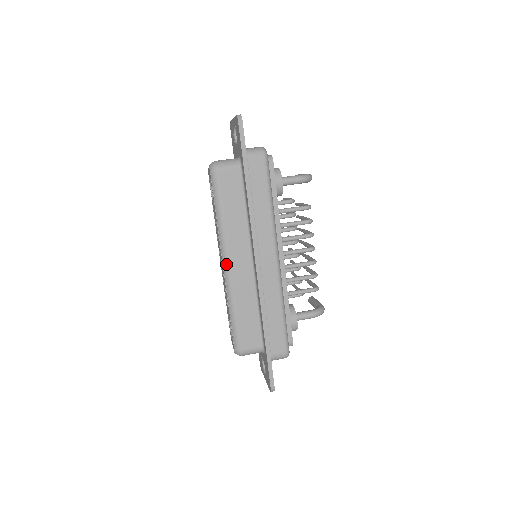
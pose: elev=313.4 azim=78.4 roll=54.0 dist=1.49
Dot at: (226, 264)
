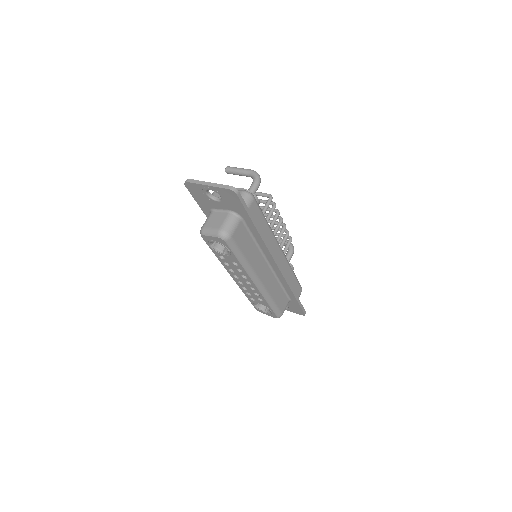
Dot at: (258, 283)
